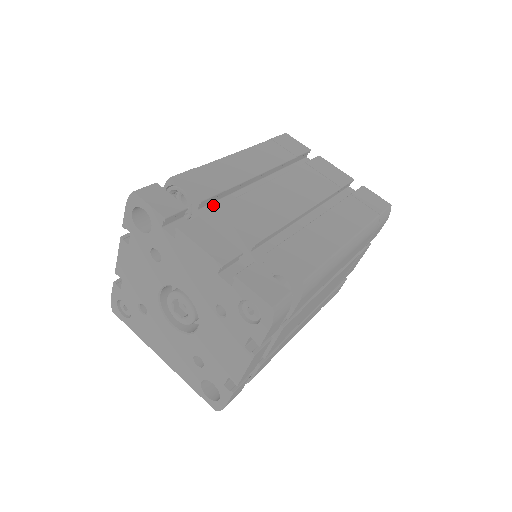
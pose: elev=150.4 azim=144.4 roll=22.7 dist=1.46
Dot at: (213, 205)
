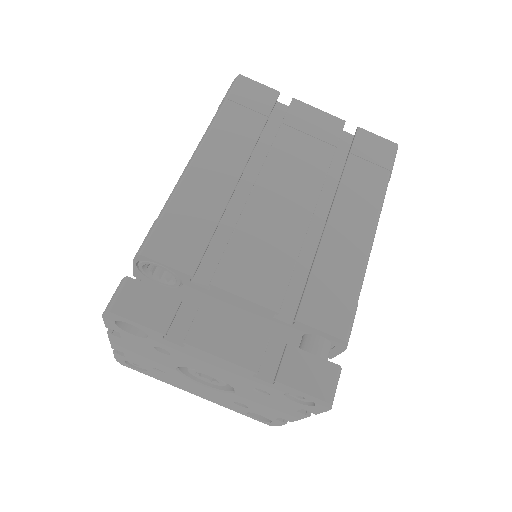
Dot at: (203, 262)
